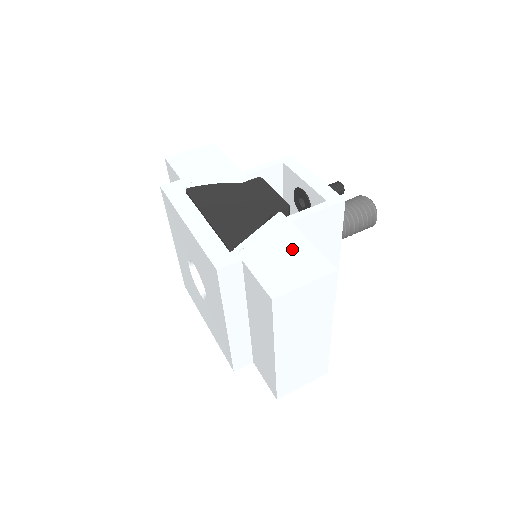
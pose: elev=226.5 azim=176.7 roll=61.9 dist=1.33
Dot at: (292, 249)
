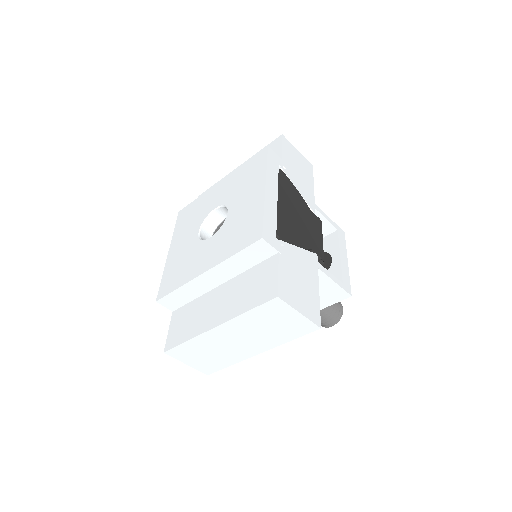
Dot at: (308, 284)
